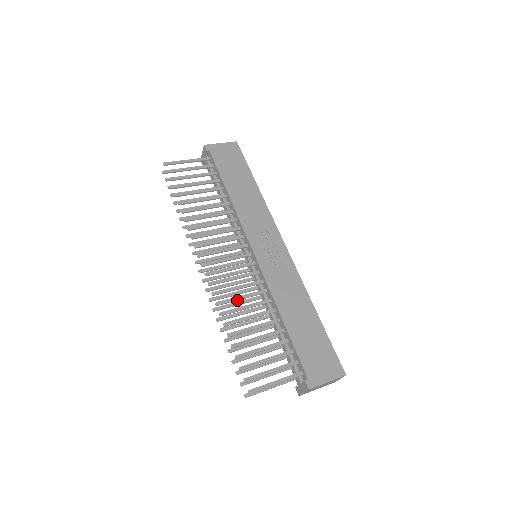
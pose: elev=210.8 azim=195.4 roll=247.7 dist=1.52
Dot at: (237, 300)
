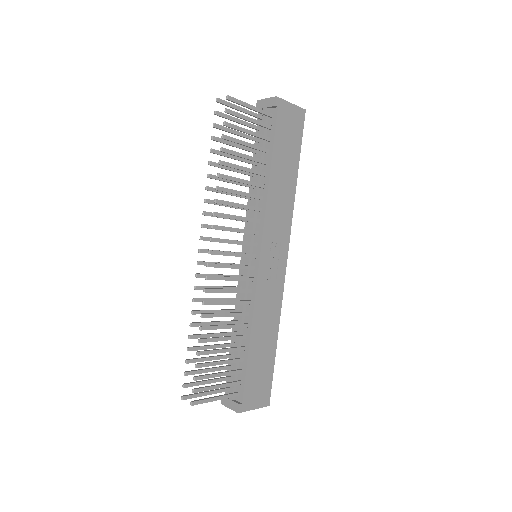
Dot at: (222, 304)
